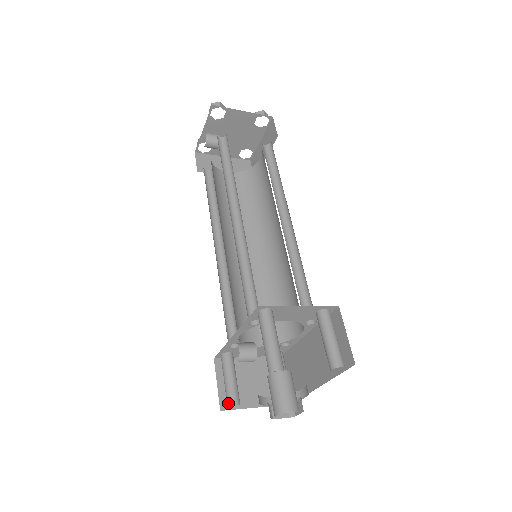
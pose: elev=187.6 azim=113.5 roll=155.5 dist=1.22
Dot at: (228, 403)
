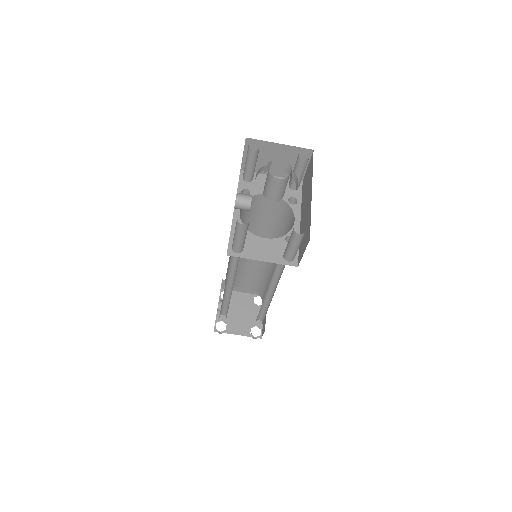
Dot at: occluded
